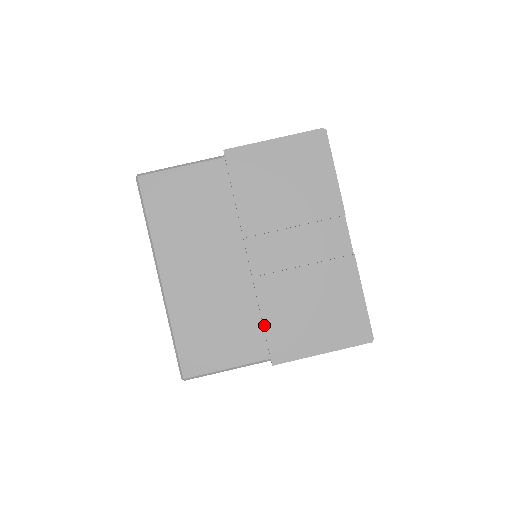
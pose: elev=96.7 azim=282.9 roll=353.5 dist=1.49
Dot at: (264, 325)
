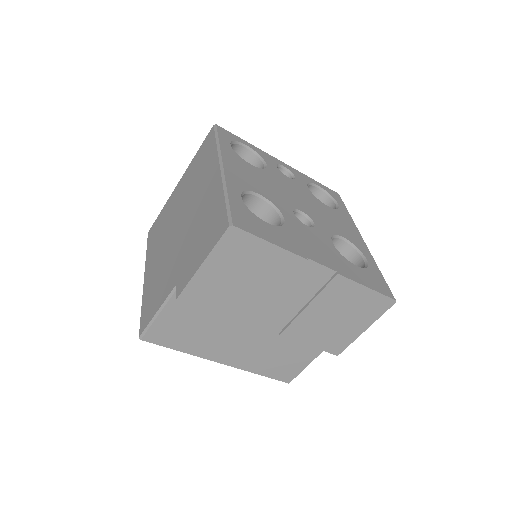
Dot at: occluded
